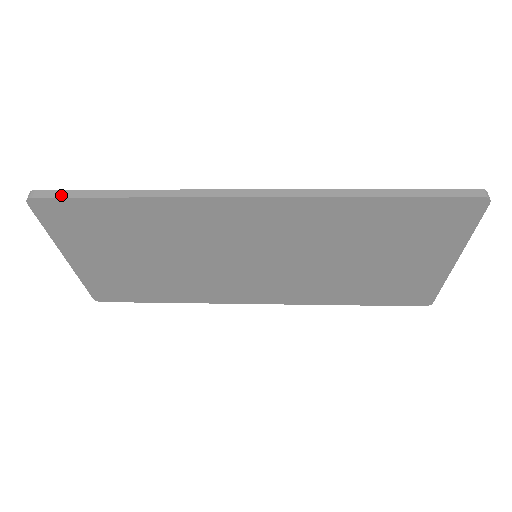
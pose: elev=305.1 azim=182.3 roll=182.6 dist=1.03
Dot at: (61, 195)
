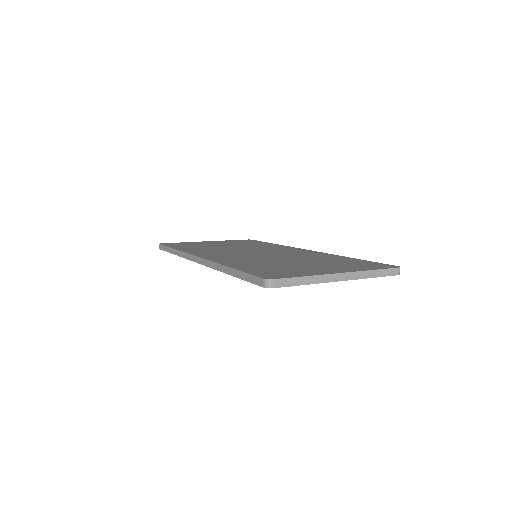
Dot at: (163, 249)
